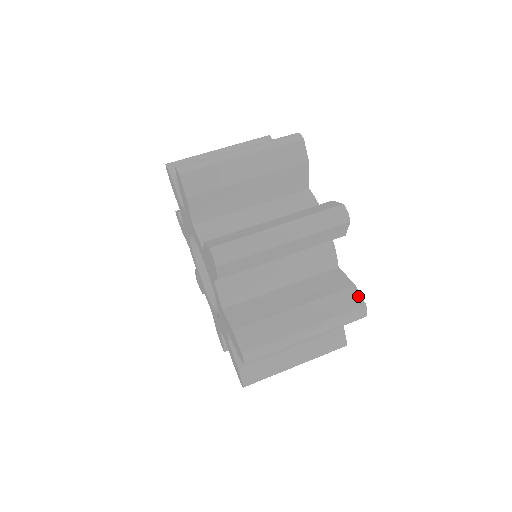
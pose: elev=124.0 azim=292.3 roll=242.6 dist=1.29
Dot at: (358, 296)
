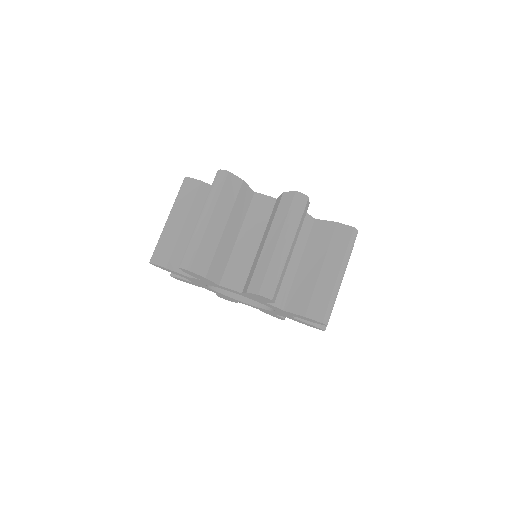
Dot at: (345, 227)
